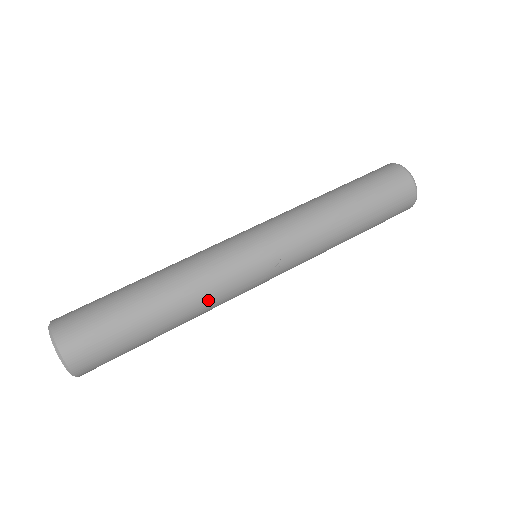
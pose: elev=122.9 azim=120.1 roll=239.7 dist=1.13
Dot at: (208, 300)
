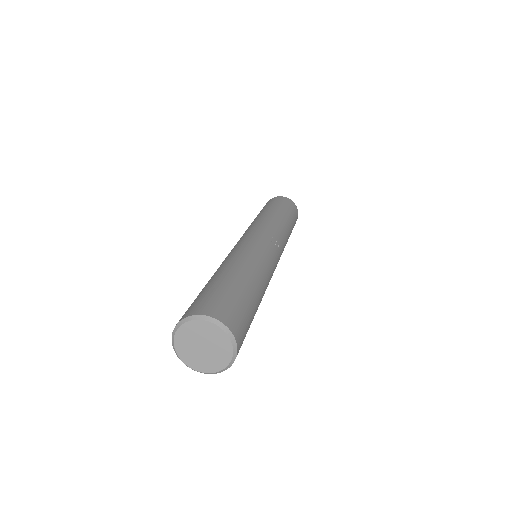
Dot at: (265, 270)
